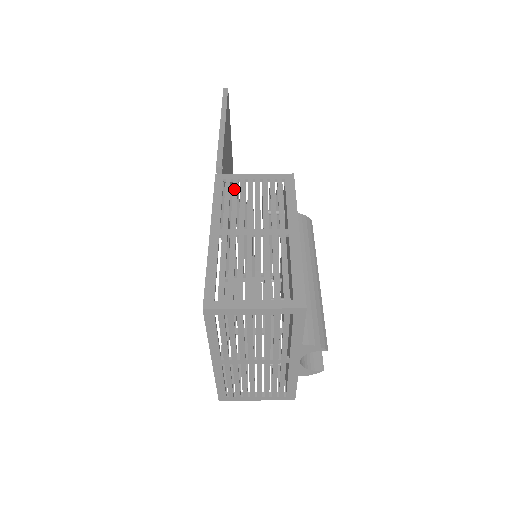
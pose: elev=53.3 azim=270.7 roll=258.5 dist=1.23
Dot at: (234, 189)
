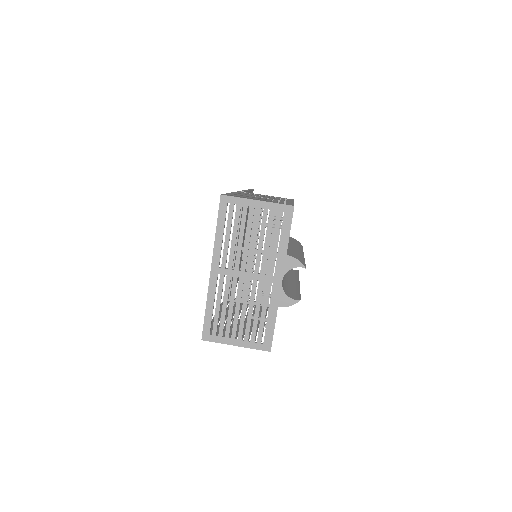
Dot at: (251, 193)
